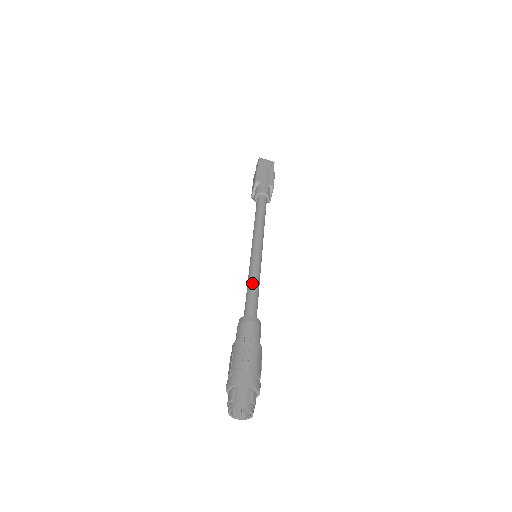
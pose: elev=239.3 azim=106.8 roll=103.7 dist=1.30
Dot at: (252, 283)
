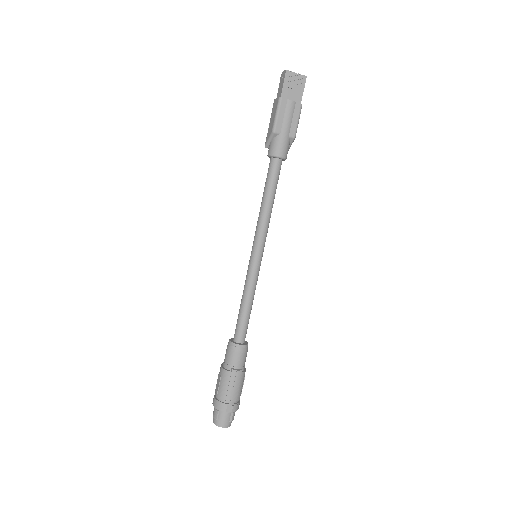
Dot at: (246, 302)
